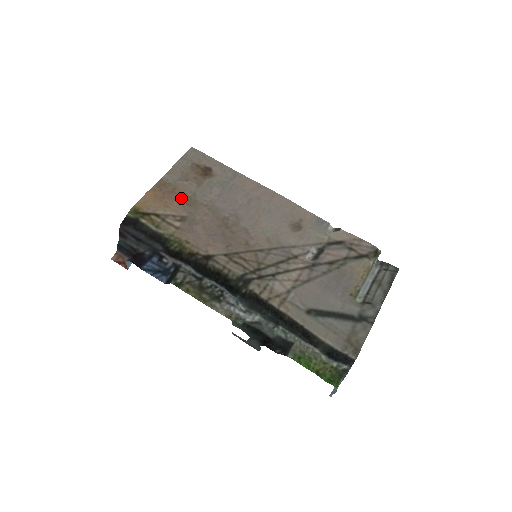
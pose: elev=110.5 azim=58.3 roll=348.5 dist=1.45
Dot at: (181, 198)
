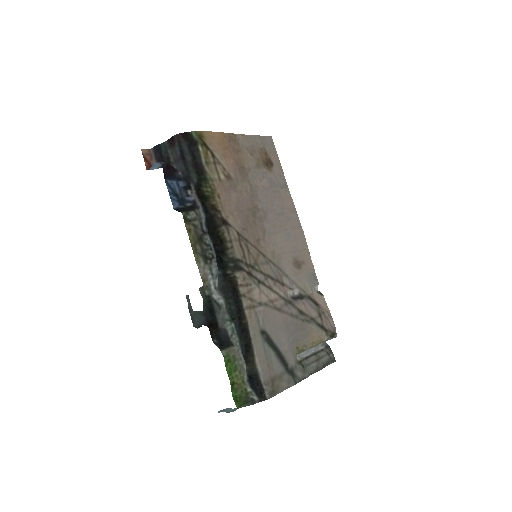
Dot at: (239, 162)
